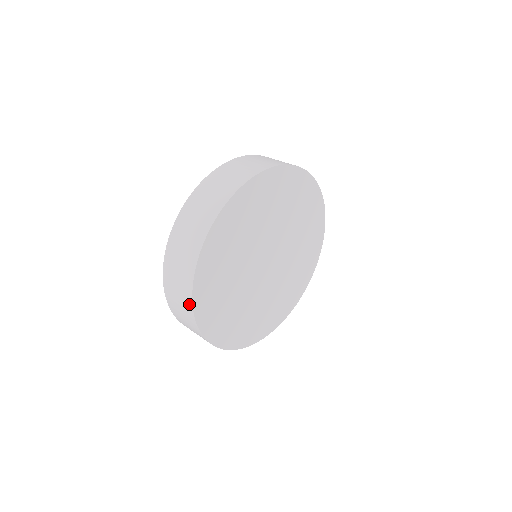
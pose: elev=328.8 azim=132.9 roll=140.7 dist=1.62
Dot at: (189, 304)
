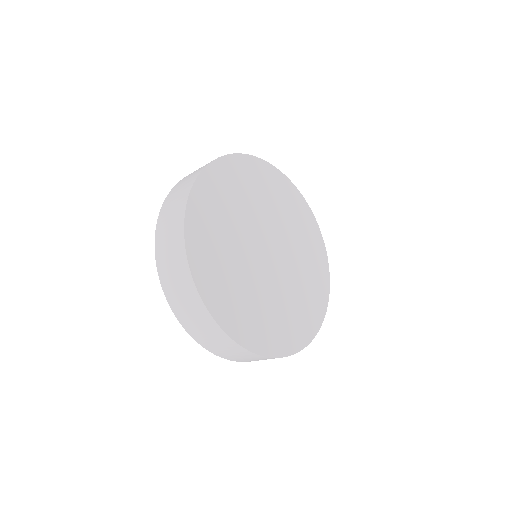
Dot at: (211, 322)
